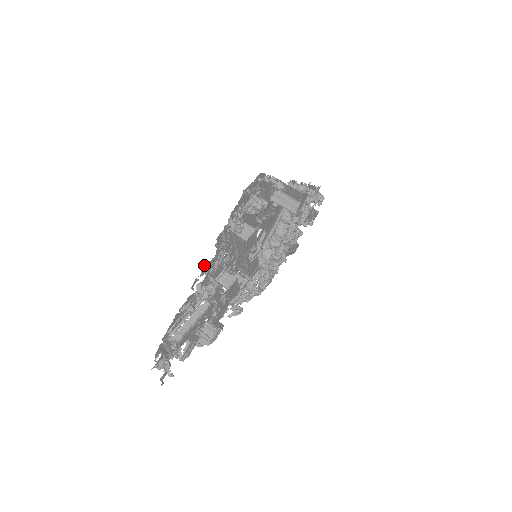
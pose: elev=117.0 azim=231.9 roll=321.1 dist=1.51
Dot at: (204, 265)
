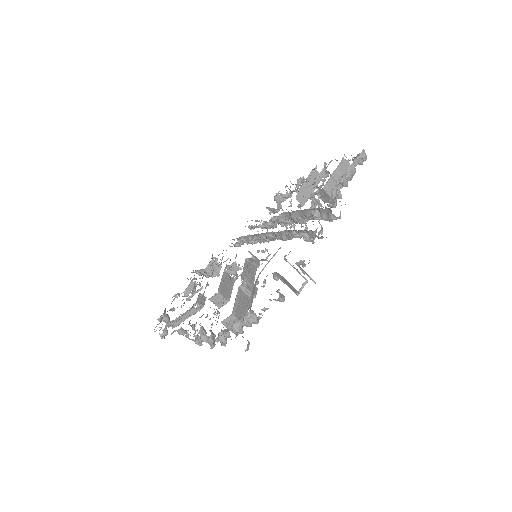
Dot at: occluded
